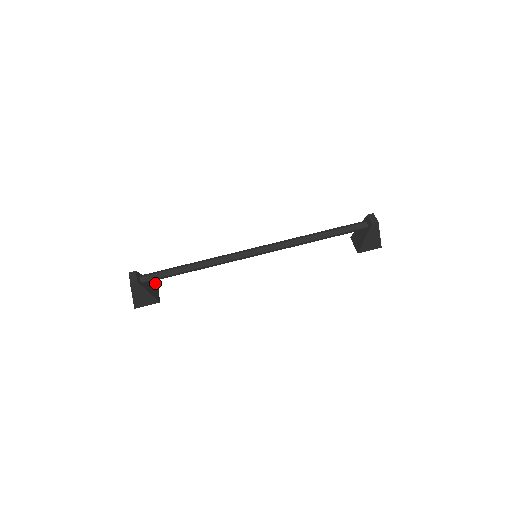
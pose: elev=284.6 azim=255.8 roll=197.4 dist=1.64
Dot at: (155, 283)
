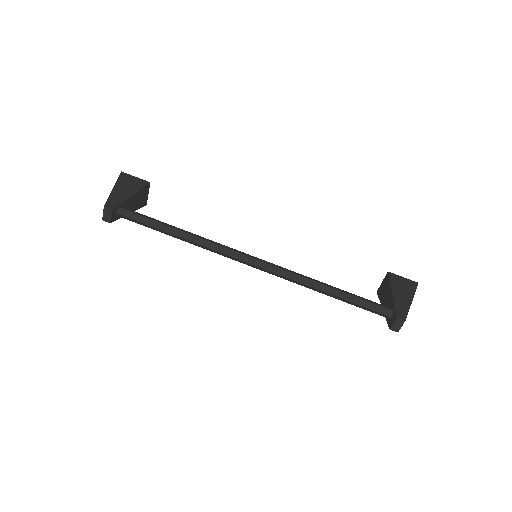
Dot at: (145, 186)
